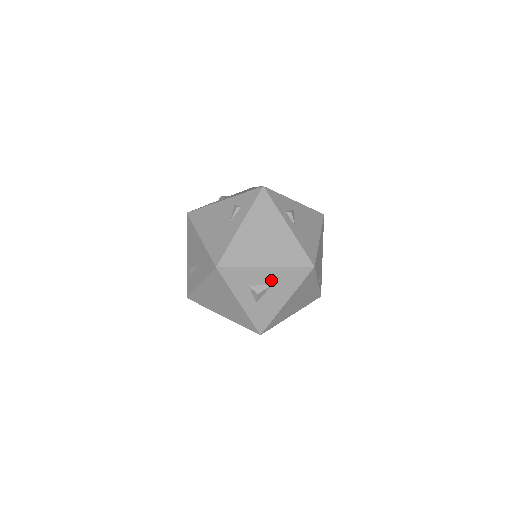
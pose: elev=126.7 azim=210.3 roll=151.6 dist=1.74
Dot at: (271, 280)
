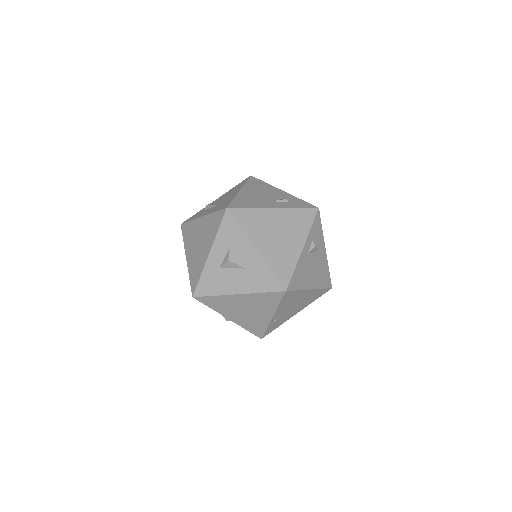
Dot at: (248, 263)
